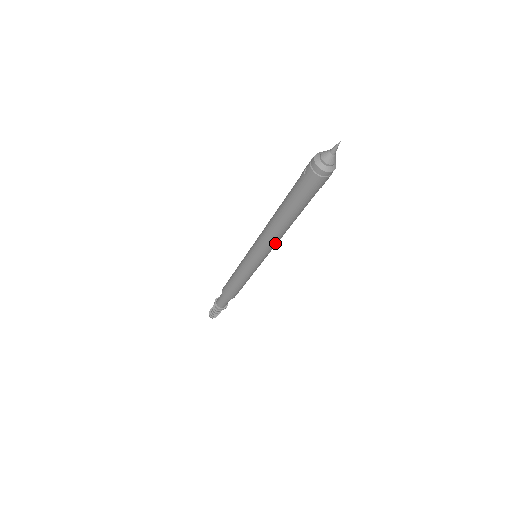
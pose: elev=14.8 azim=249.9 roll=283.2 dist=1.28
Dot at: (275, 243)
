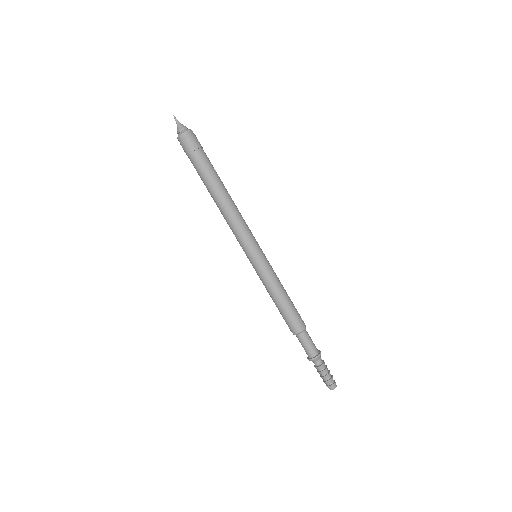
Dot at: (238, 222)
